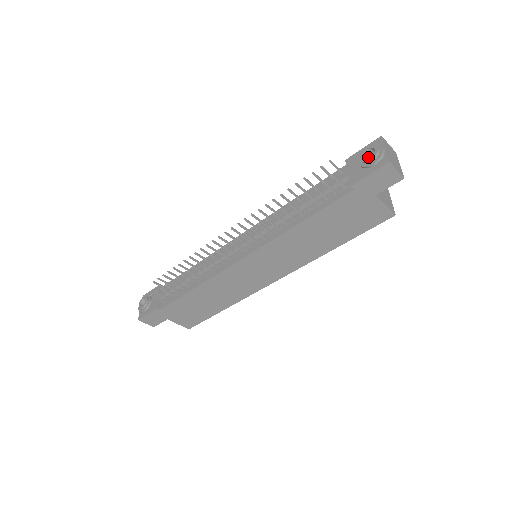
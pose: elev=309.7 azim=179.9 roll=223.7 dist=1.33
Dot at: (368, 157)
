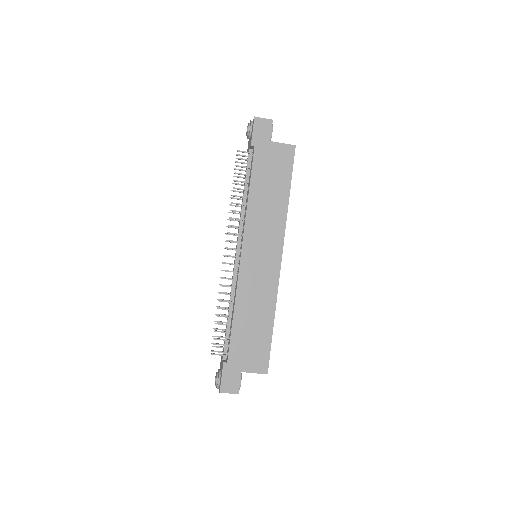
Dot at: occluded
